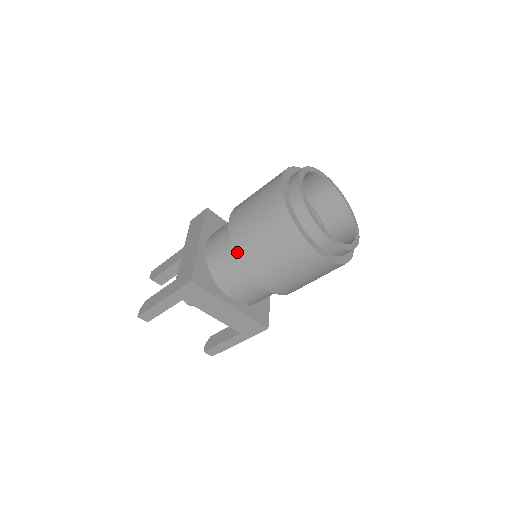
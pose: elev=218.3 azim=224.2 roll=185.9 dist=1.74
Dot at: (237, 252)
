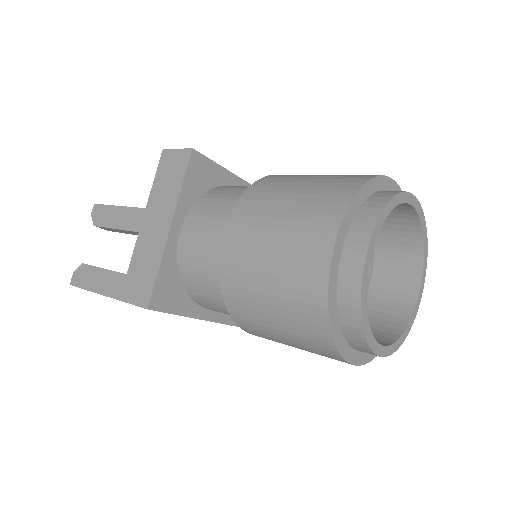
Dot at: (226, 299)
